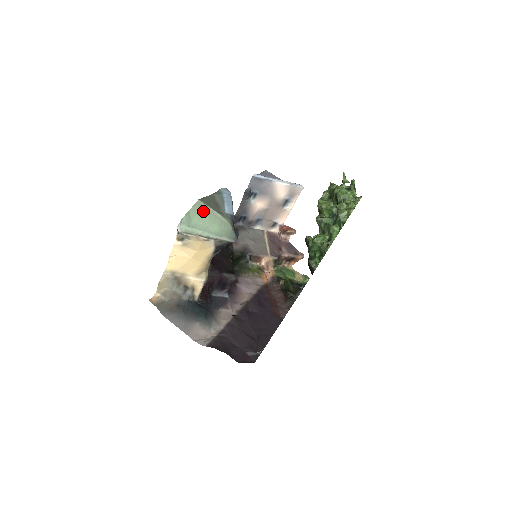
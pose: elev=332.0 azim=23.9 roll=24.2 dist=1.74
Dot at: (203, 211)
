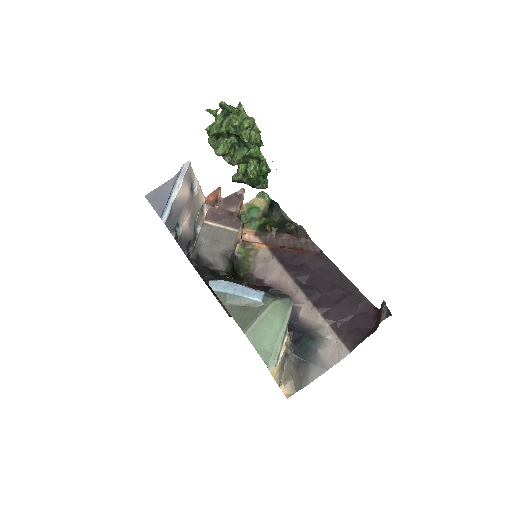
Dot at: (258, 332)
